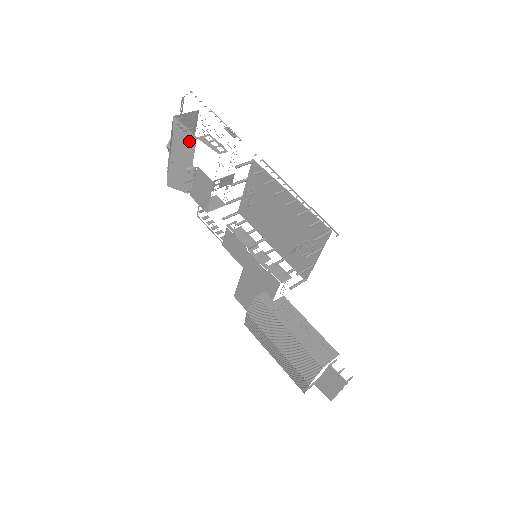
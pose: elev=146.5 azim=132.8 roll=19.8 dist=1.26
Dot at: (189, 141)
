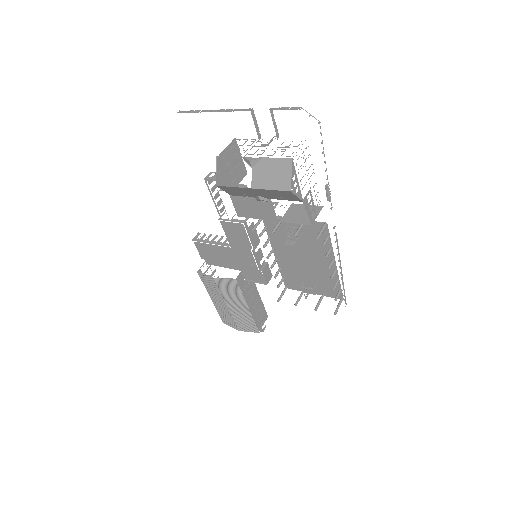
Dot at: (292, 198)
